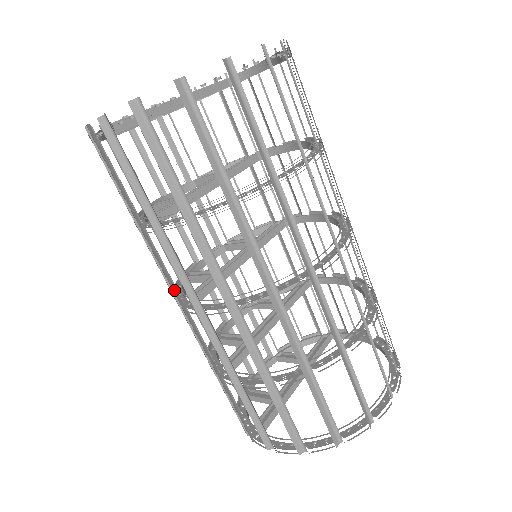
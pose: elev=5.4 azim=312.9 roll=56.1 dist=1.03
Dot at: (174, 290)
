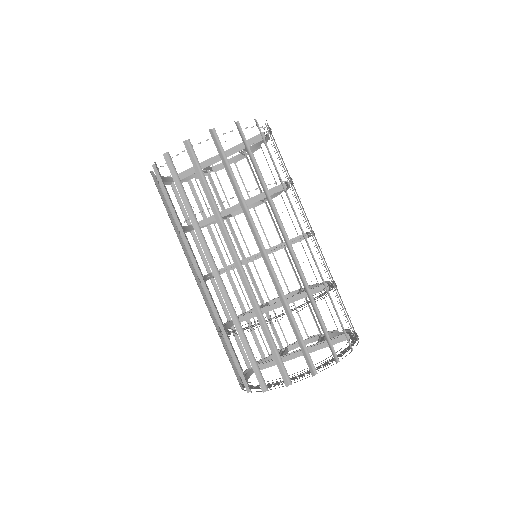
Dot at: (207, 266)
